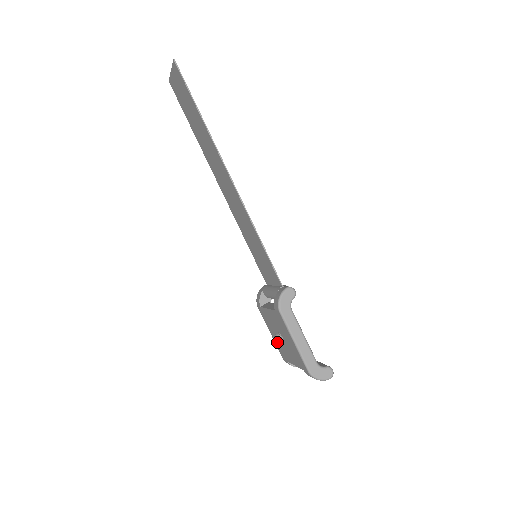
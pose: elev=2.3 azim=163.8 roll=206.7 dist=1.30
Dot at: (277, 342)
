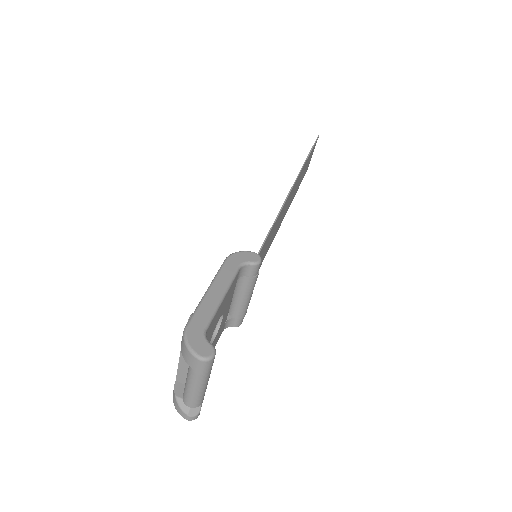
Dot at: occluded
